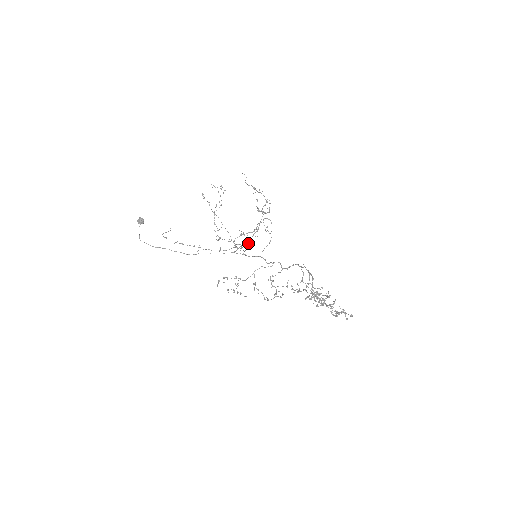
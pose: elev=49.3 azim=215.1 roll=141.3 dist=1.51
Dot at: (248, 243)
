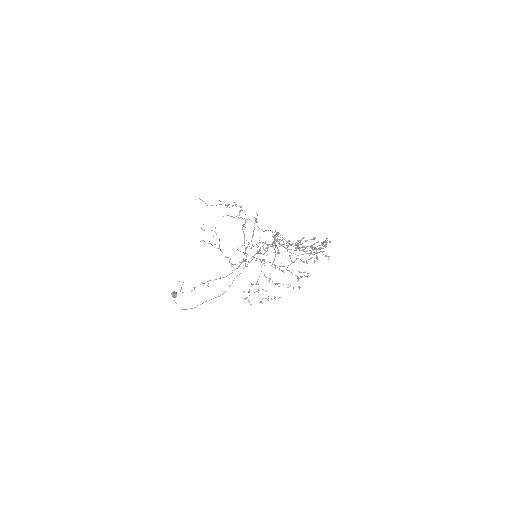
Dot at: (245, 250)
